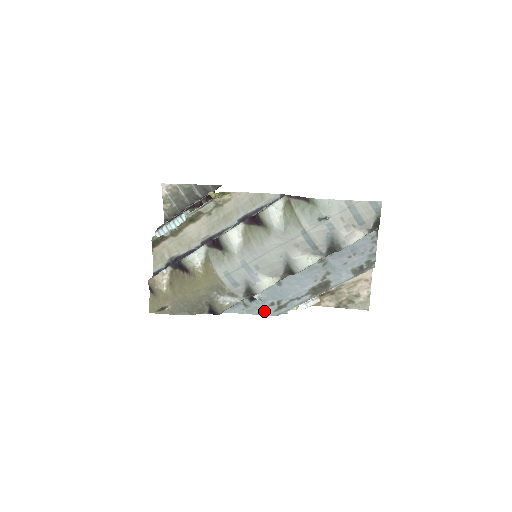
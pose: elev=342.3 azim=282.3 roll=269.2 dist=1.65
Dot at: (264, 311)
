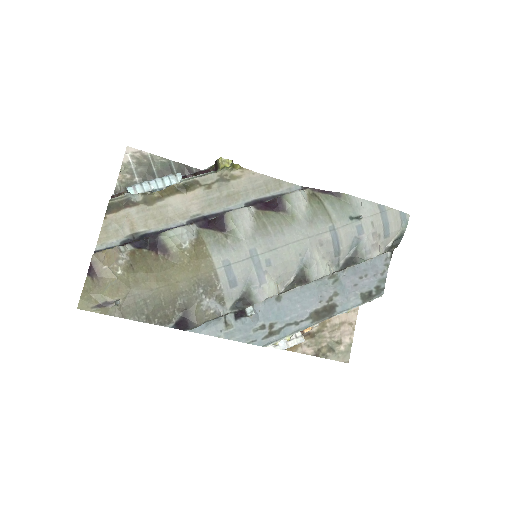
Dot at: (249, 337)
